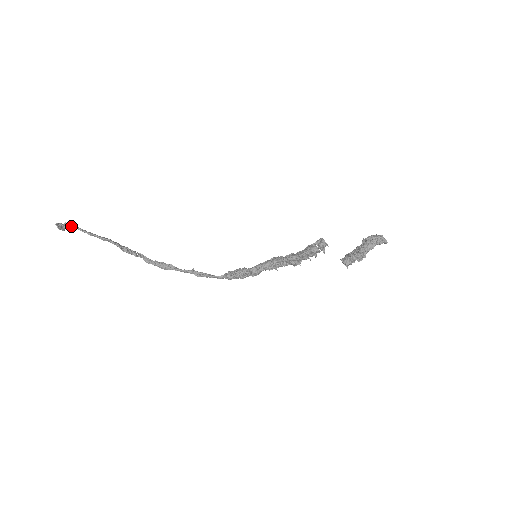
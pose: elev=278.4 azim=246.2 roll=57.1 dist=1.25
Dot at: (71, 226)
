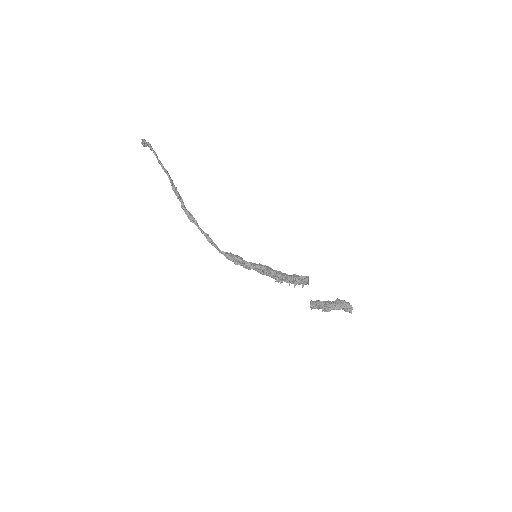
Dot at: (151, 147)
